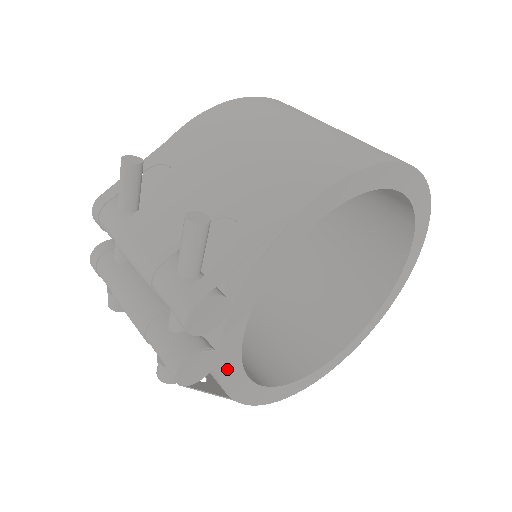
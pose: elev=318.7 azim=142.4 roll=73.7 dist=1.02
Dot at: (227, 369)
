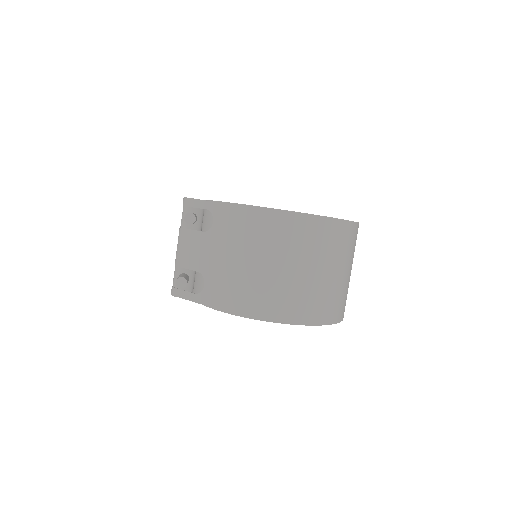
Dot at: occluded
